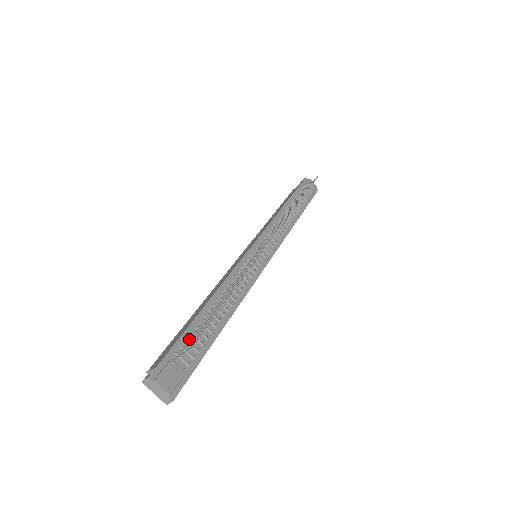
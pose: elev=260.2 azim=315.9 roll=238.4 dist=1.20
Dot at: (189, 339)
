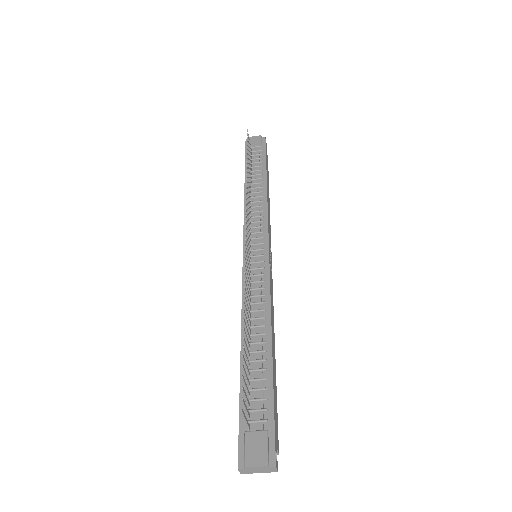
Dot at: (248, 397)
